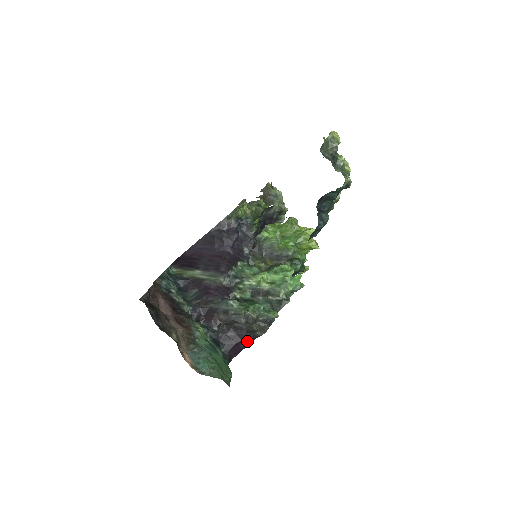
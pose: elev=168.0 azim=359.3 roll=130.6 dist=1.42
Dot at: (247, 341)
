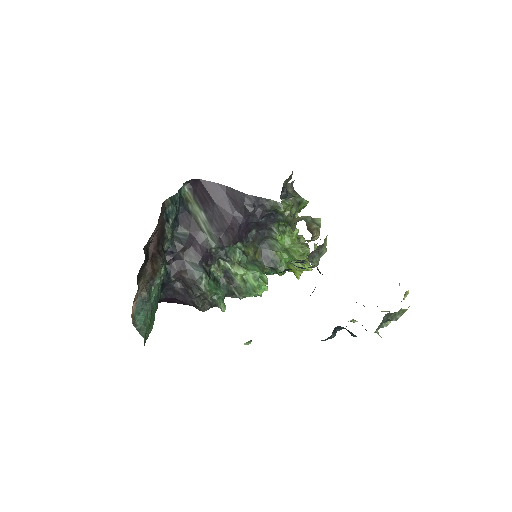
Dot at: (185, 303)
